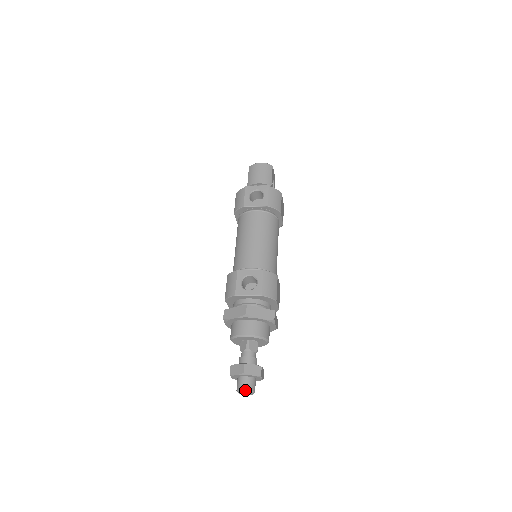
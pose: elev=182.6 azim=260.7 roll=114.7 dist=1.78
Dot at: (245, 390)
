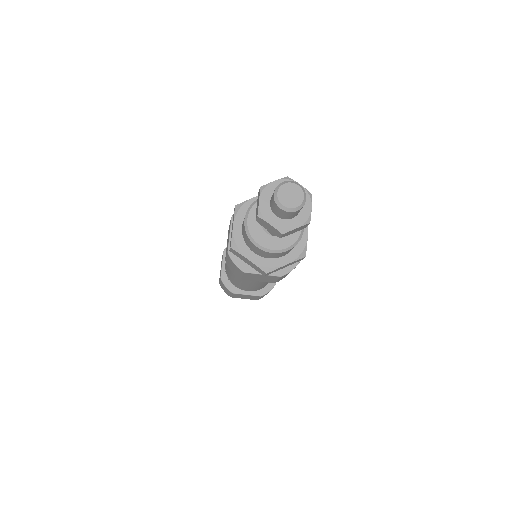
Dot at: (293, 181)
